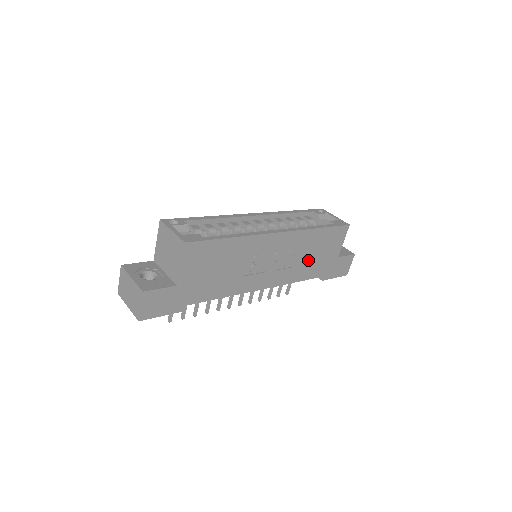
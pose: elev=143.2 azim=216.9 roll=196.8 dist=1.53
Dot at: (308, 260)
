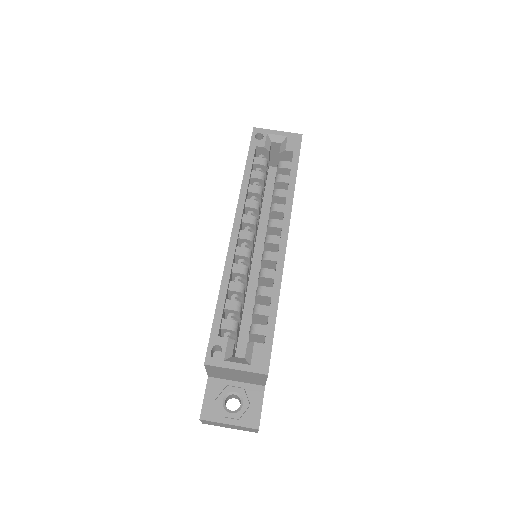
Dot at: occluded
